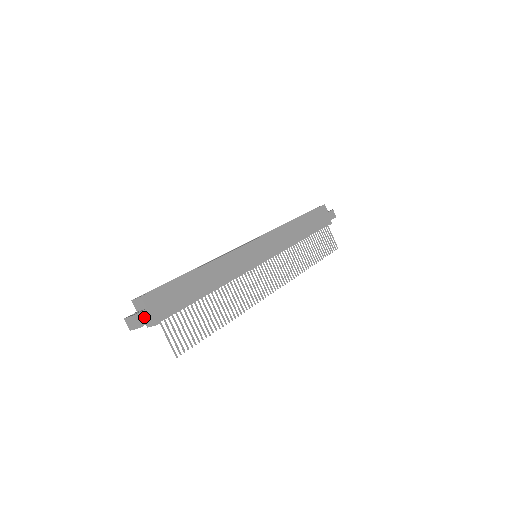
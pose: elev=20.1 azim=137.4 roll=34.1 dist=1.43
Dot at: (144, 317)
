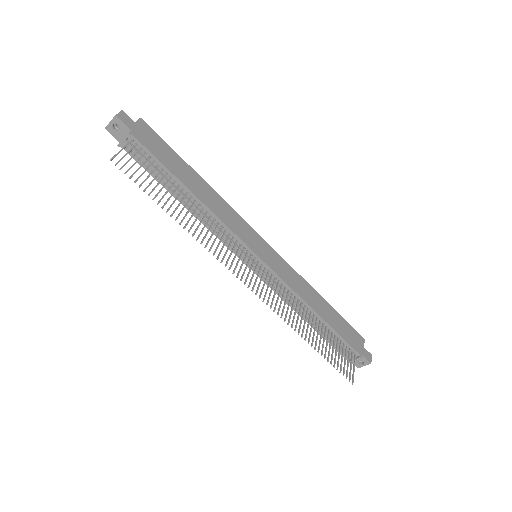
Dot at: (126, 120)
